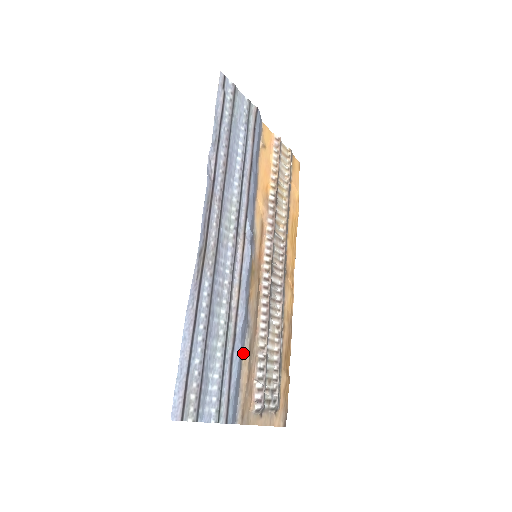
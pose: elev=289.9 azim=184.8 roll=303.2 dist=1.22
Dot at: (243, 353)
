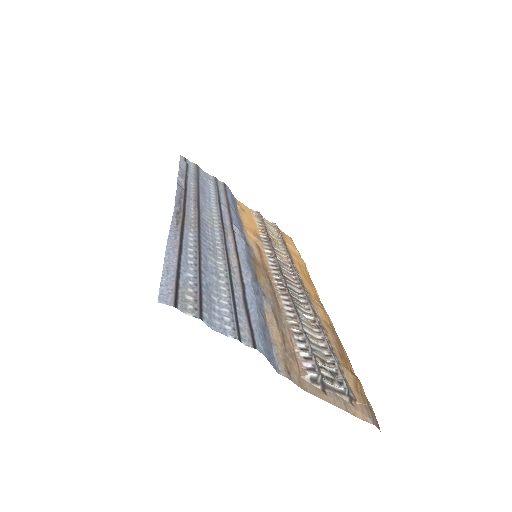
Dot at: (265, 313)
